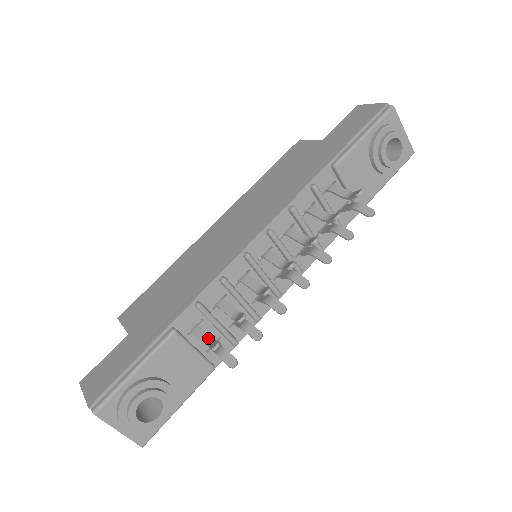
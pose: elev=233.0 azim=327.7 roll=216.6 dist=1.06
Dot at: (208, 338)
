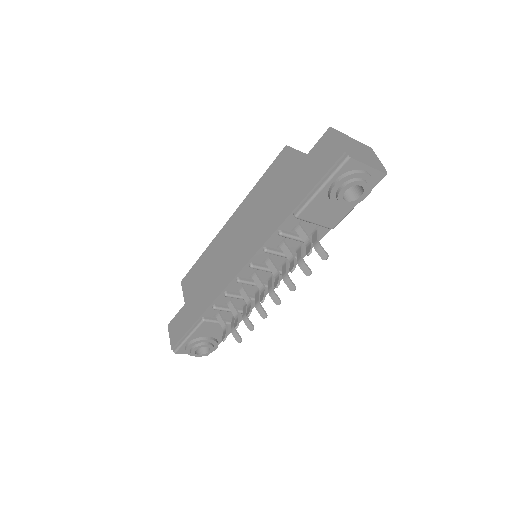
Dot at: (223, 325)
